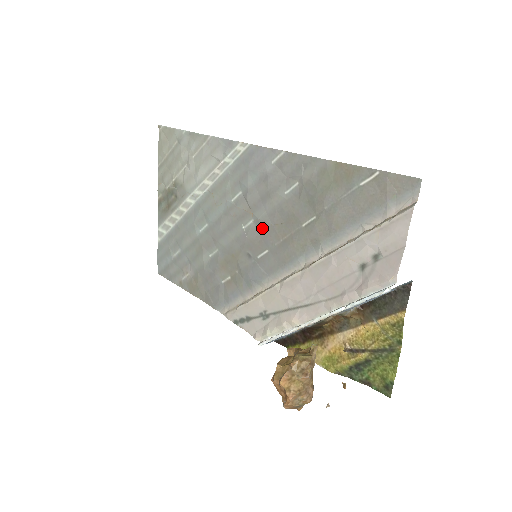
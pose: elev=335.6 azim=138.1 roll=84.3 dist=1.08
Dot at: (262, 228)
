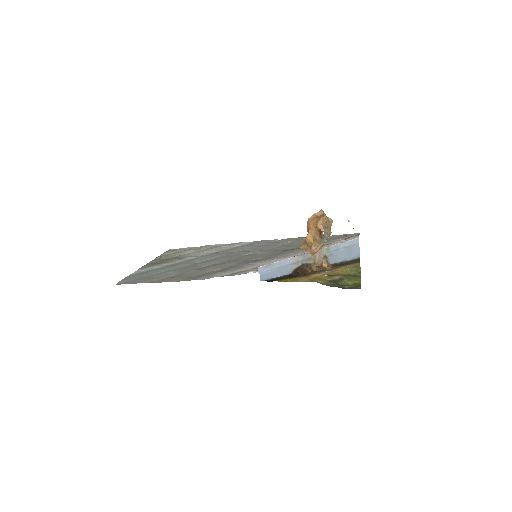
Dot at: (261, 253)
